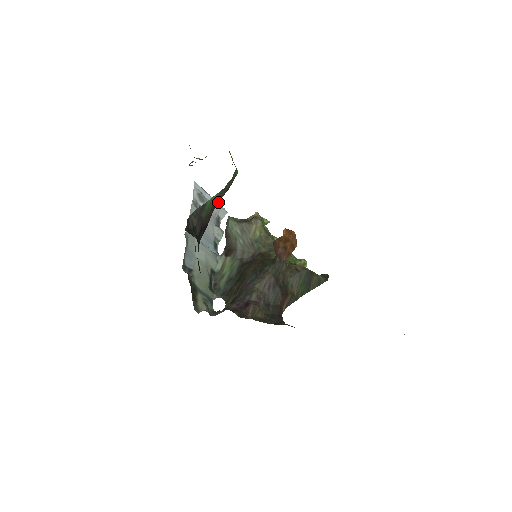
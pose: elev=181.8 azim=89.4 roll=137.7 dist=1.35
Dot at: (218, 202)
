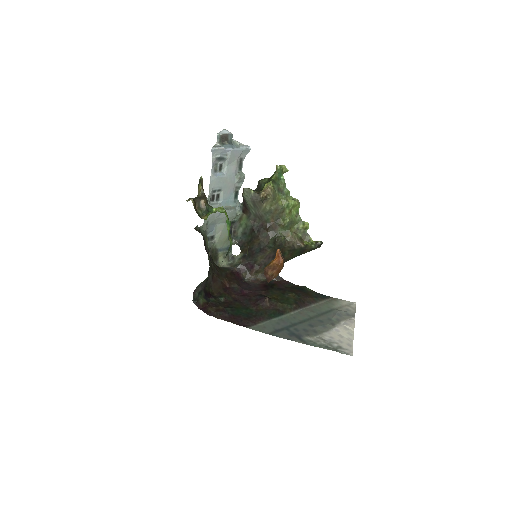
Dot at: occluded
